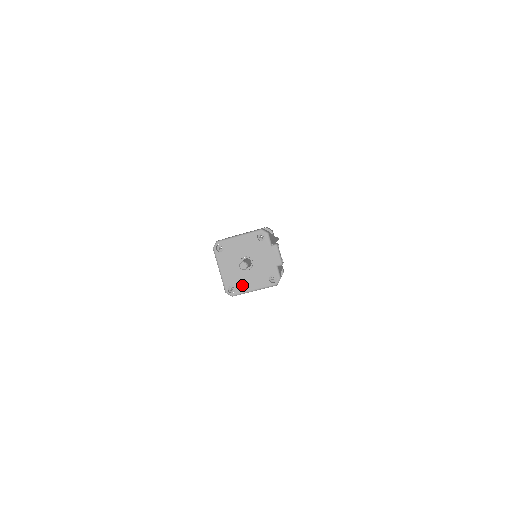
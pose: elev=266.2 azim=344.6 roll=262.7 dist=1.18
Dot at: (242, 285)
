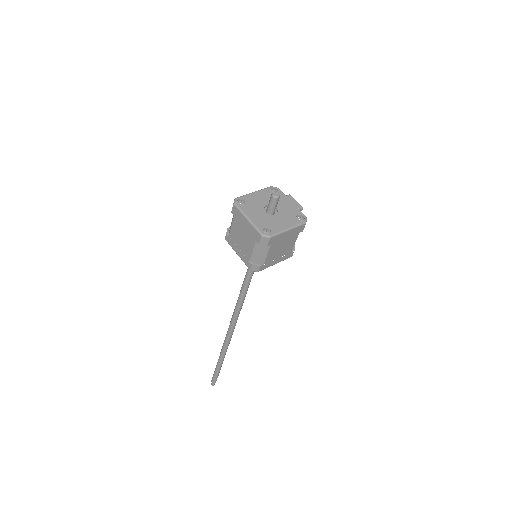
Dot at: (275, 226)
